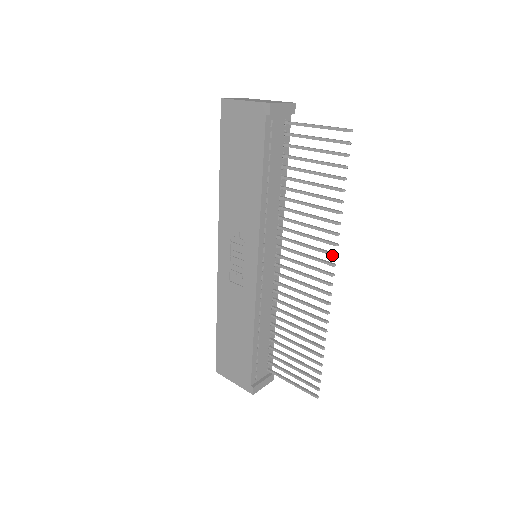
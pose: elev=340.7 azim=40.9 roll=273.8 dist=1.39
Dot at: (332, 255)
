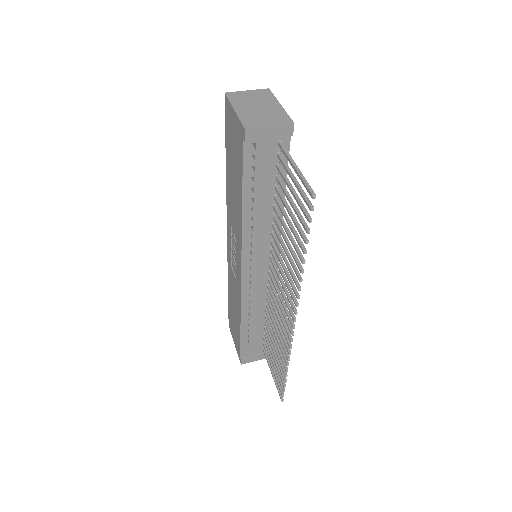
Dot at: (294, 303)
